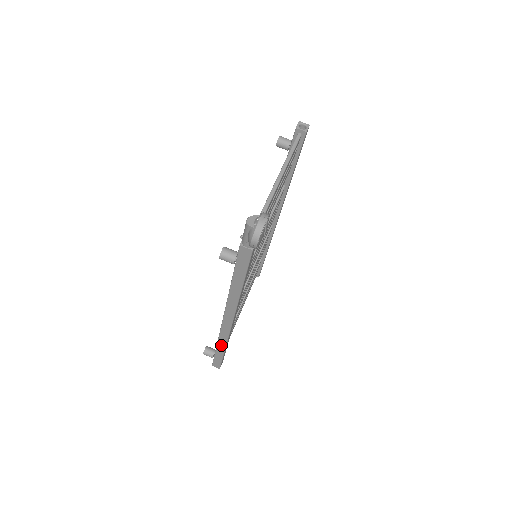
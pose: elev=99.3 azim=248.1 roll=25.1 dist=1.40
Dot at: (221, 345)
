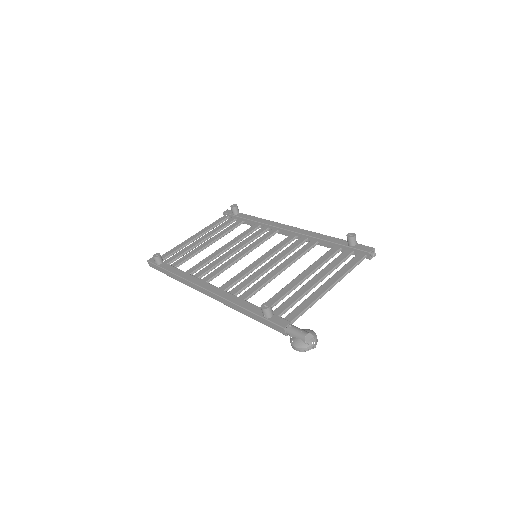
Dot at: (177, 278)
